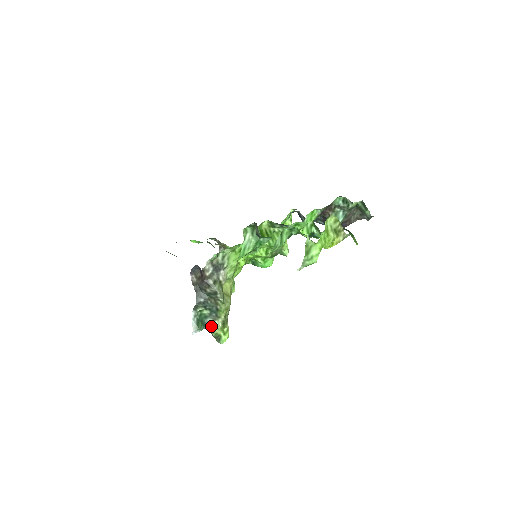
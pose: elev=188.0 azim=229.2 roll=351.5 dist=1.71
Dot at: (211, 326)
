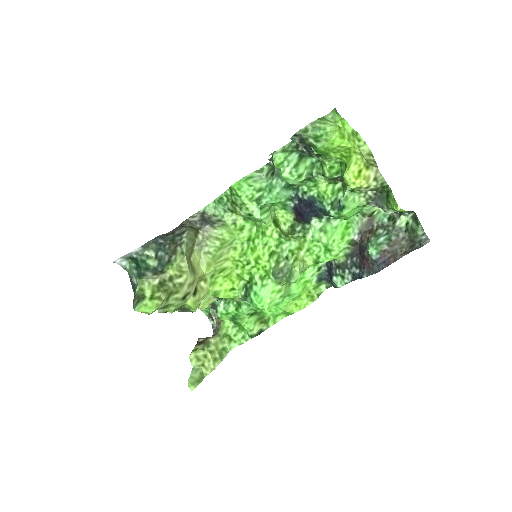
Dot at: (144, 277)
